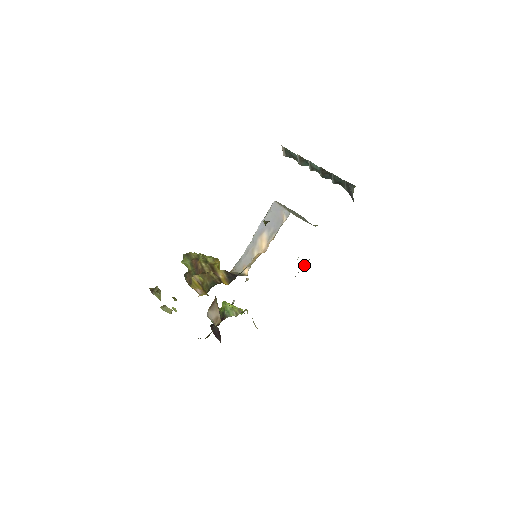
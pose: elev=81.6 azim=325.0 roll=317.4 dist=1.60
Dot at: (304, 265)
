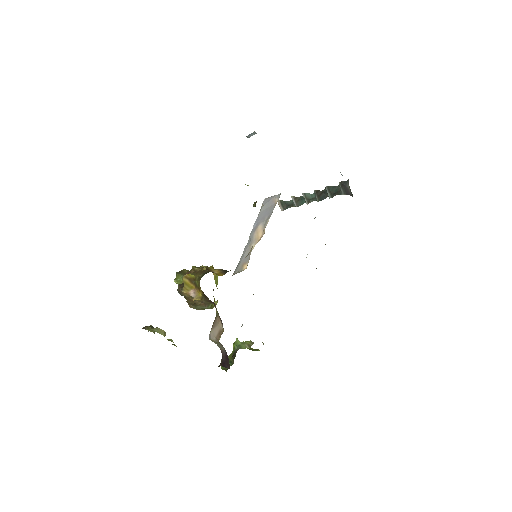
Dot at: (316, 268)
